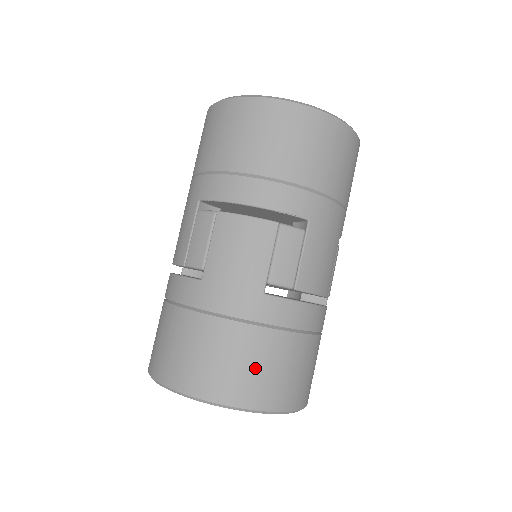
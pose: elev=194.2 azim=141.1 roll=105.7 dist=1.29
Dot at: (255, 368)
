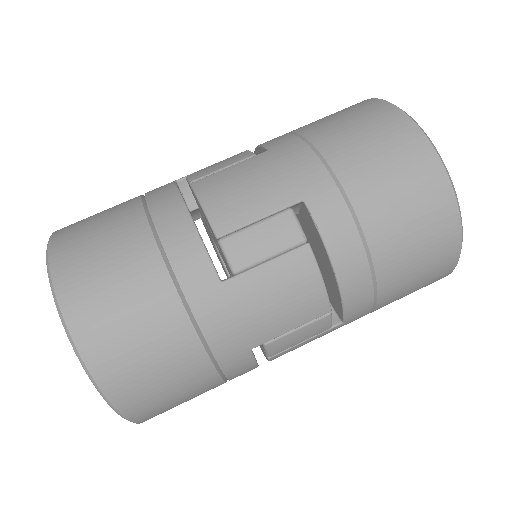
Dot at: (170, 393)
